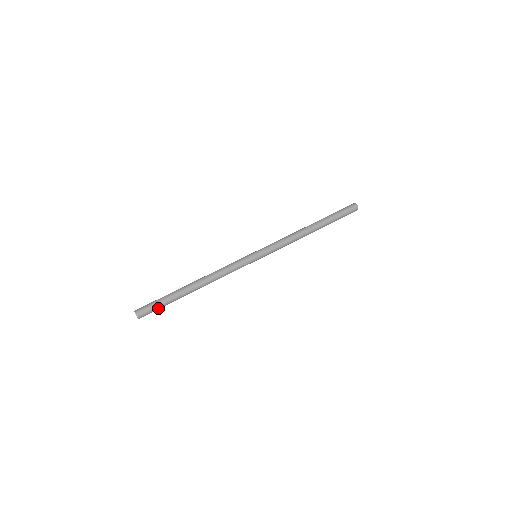
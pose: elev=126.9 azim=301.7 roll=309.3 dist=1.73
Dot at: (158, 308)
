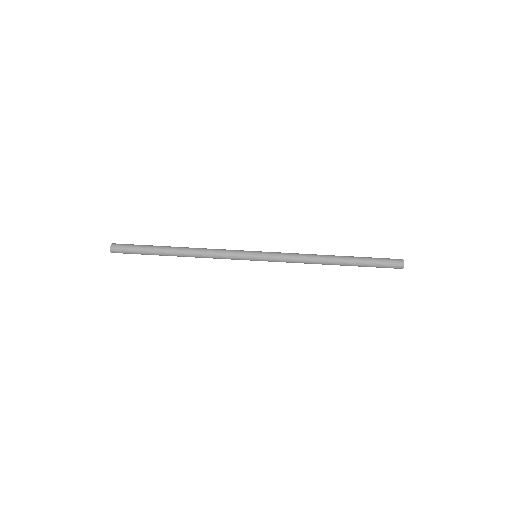
Dot at: (133, 252)
